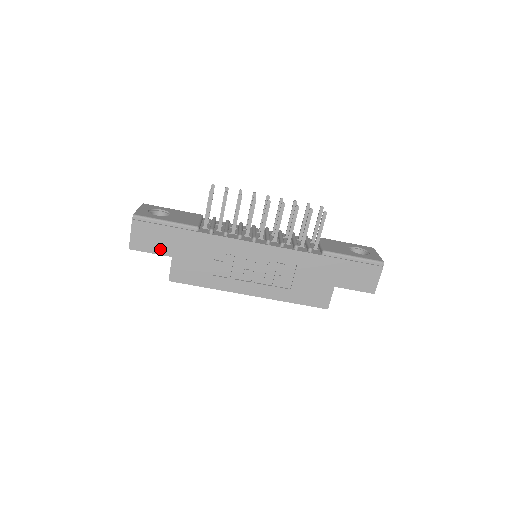
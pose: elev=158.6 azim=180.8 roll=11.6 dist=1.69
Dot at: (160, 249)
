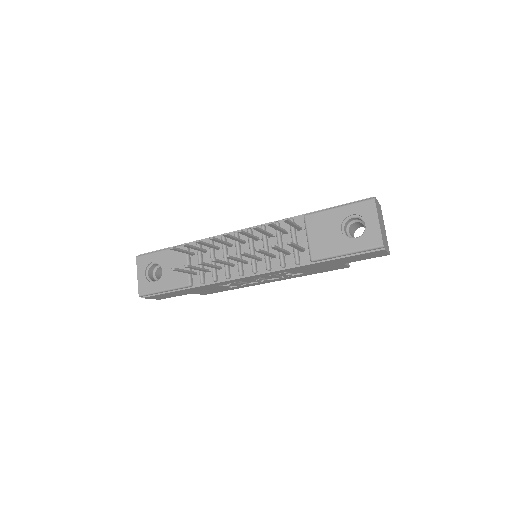
Dot at: (179, 295)
